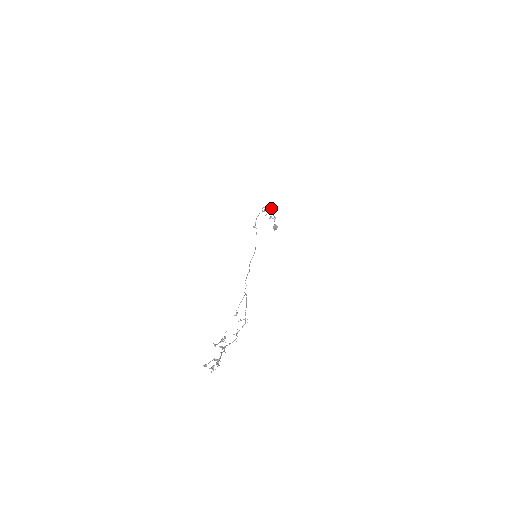
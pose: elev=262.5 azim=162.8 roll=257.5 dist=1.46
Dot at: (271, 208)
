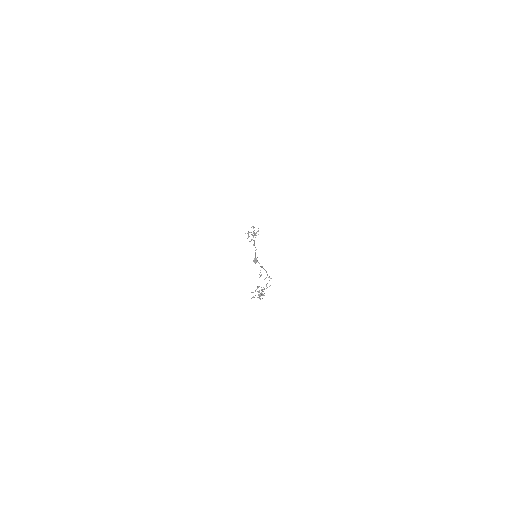
Dot at: occluded
